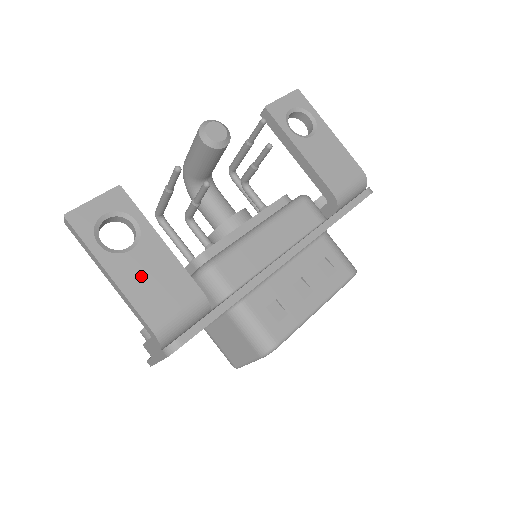
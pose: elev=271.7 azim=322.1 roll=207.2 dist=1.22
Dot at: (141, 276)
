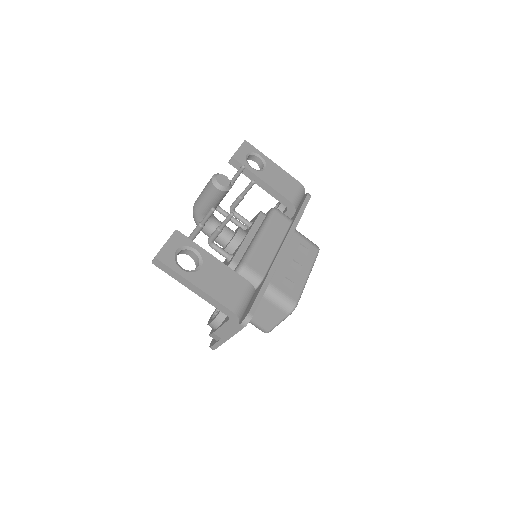
Dot at: (213, 282)
